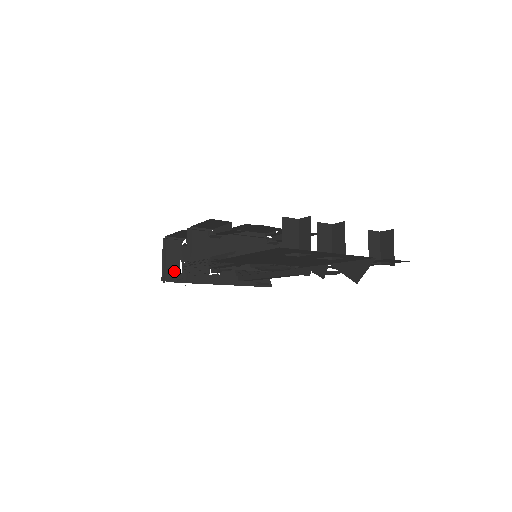
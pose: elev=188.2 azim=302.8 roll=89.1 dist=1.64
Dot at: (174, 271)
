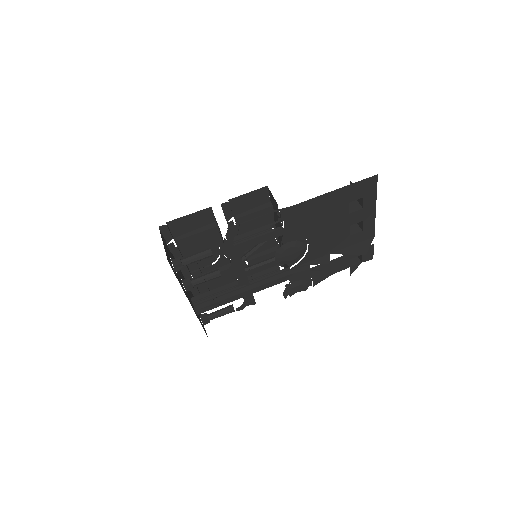
Dot at: (170, 261)
